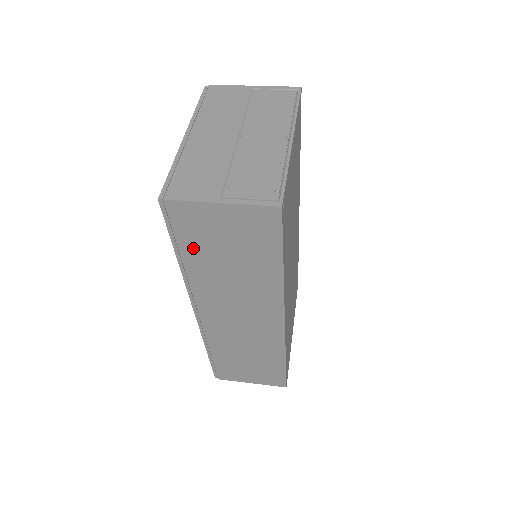
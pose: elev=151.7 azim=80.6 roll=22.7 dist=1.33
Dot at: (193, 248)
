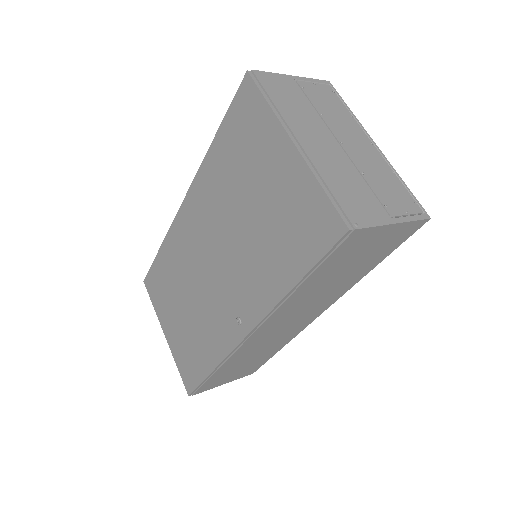
Dot at: (324, 271)
